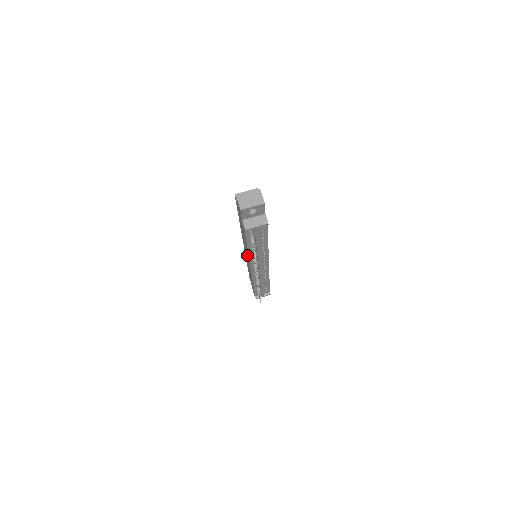
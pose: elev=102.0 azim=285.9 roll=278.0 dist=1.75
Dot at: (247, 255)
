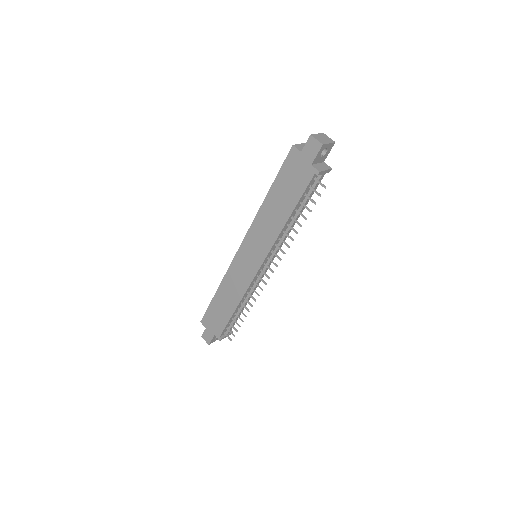
Dot at: (261, 246)
